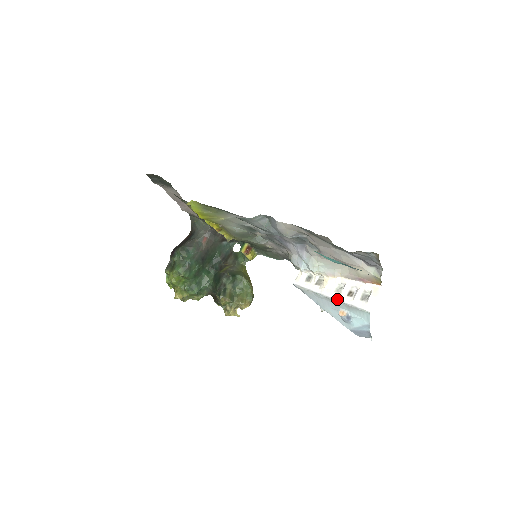
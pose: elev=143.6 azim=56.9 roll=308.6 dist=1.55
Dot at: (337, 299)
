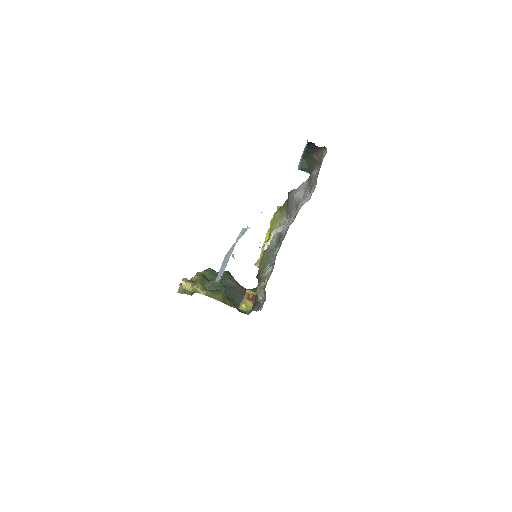
Dot at: occluded
